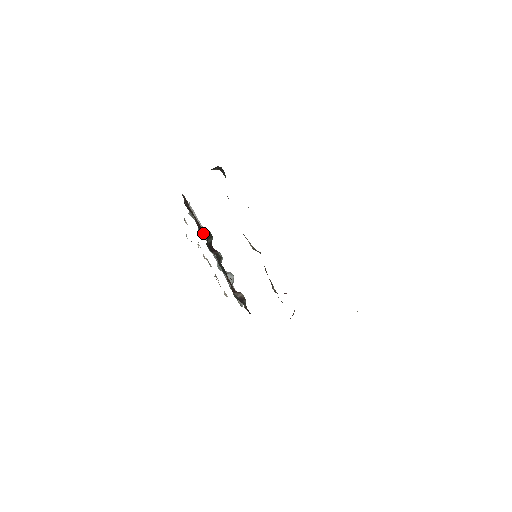
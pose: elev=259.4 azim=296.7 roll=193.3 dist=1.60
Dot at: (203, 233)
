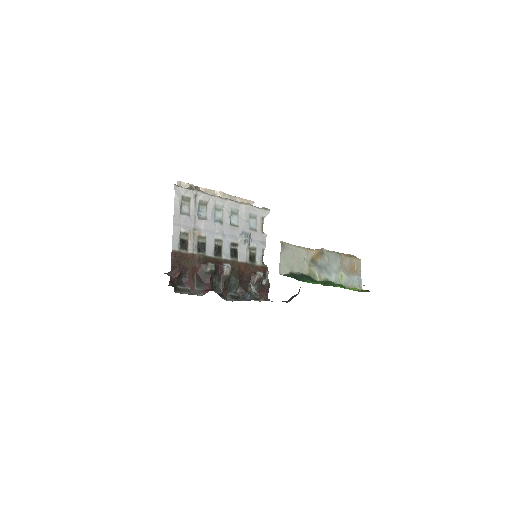
Dot at: (205, 236)
